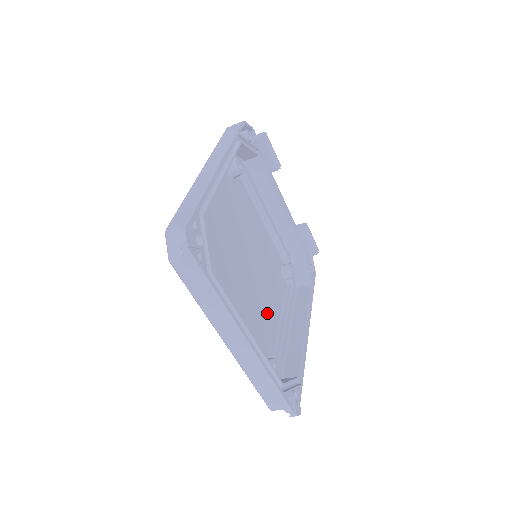
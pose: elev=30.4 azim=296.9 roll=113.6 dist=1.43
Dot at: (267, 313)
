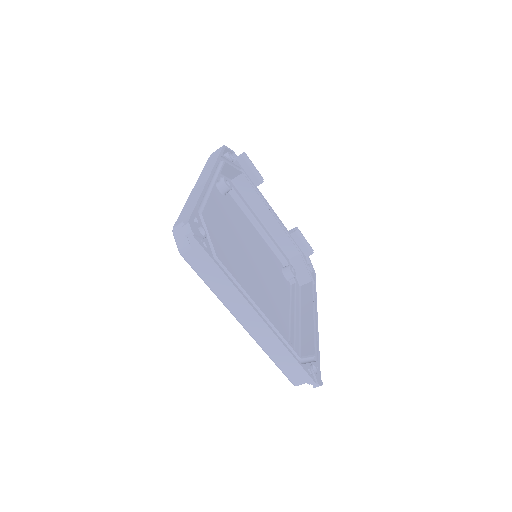
Dot at: (276, 306)
